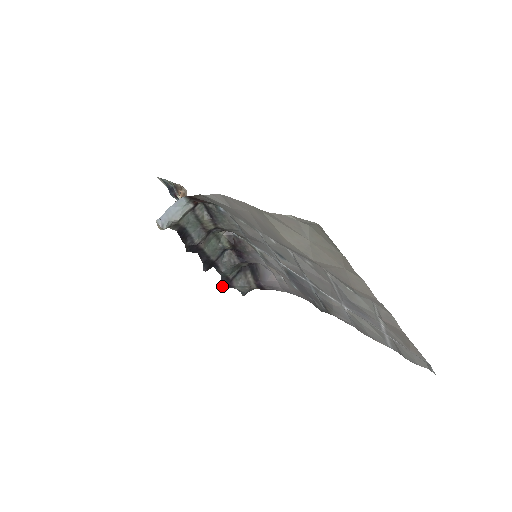
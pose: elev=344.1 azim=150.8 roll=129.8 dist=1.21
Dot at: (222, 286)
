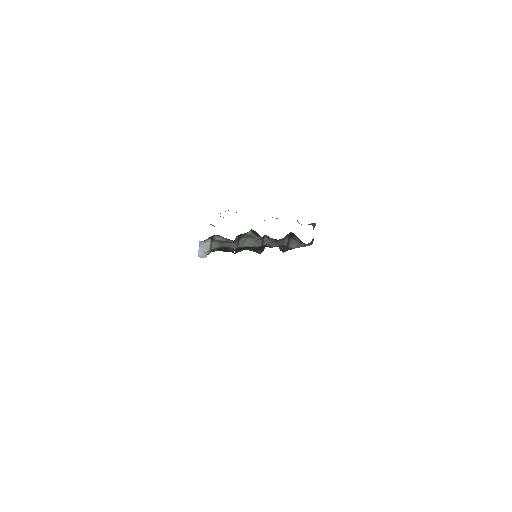
Dot at: occluded
